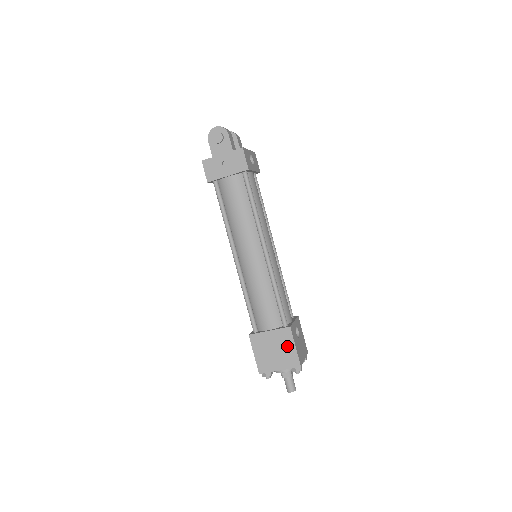
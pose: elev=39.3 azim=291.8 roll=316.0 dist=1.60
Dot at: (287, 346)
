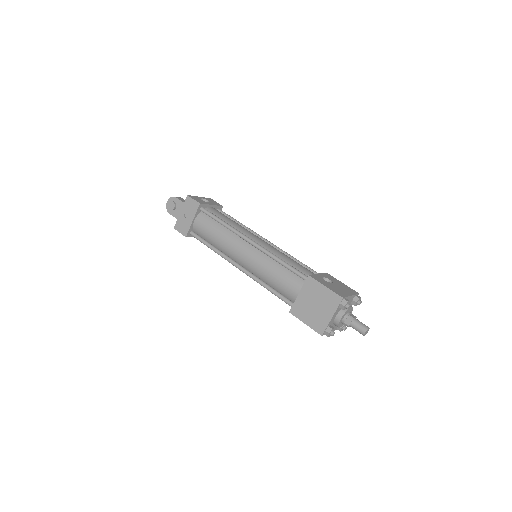
Dot at: (319, 292)
